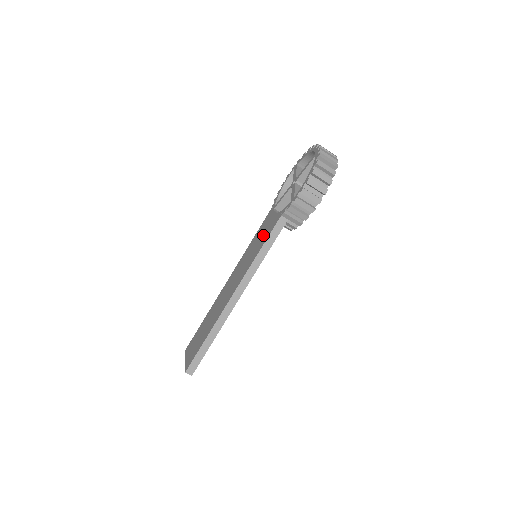
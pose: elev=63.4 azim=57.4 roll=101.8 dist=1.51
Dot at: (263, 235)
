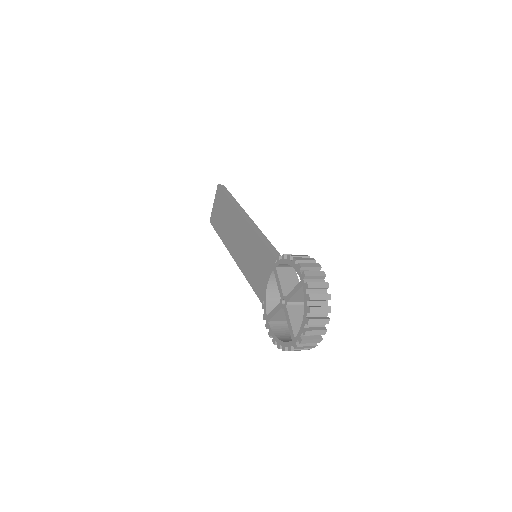
Dot at: (256, 273)
